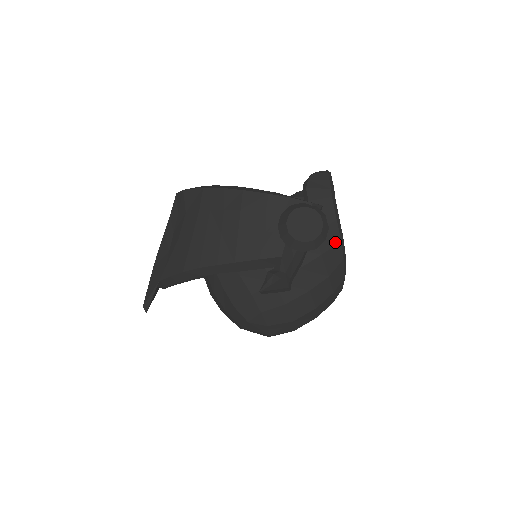
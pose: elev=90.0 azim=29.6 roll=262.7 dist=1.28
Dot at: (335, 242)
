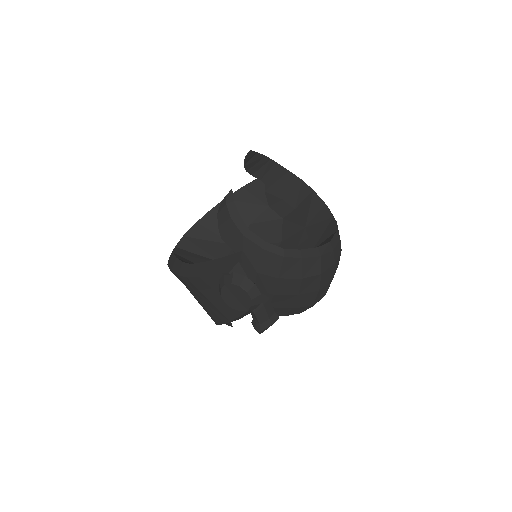
Dot at: (280, 262)
